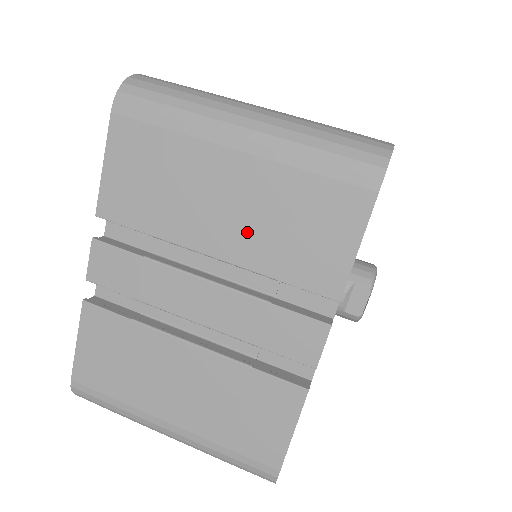
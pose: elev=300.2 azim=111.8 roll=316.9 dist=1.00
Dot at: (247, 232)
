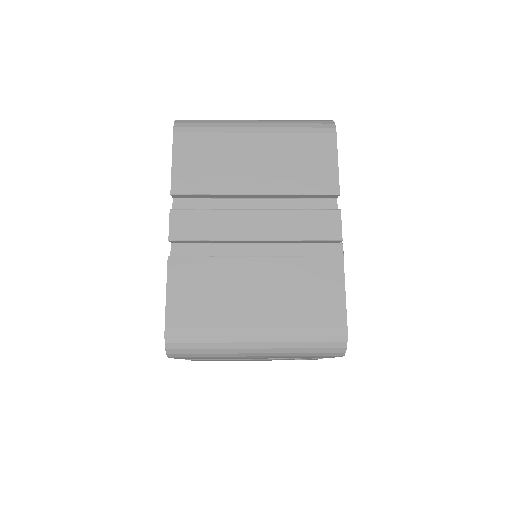
Dot at: (274, 173)
